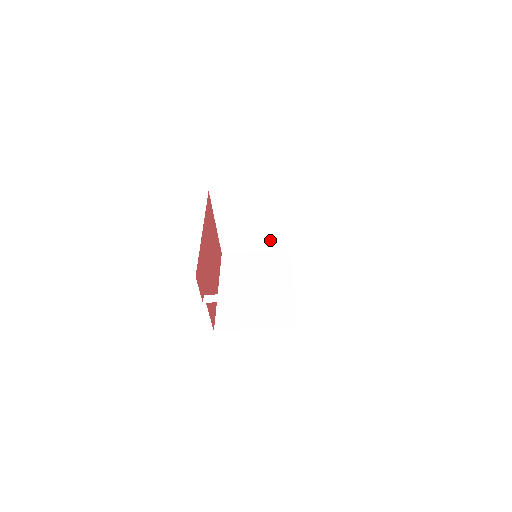
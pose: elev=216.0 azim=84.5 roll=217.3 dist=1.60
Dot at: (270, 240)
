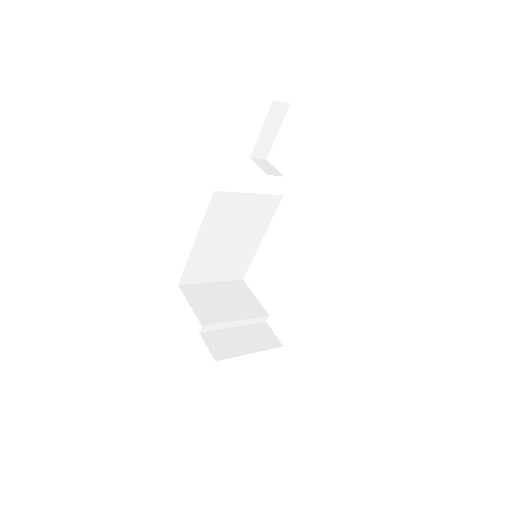
Dot at: occluded
